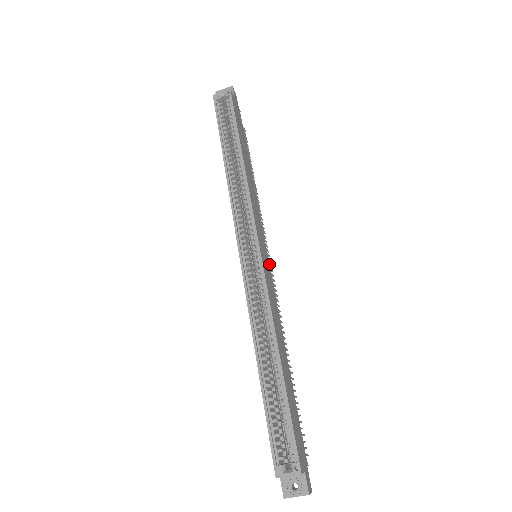
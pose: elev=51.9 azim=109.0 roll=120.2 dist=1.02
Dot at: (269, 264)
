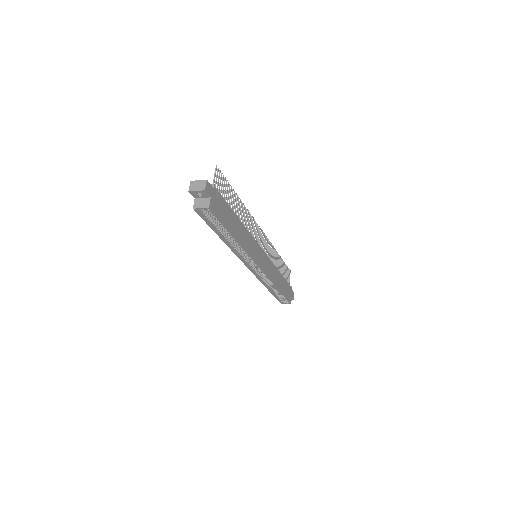
Dot at: (261, 234)
